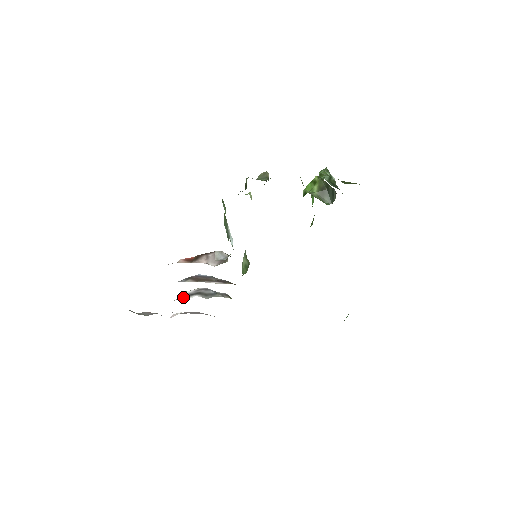
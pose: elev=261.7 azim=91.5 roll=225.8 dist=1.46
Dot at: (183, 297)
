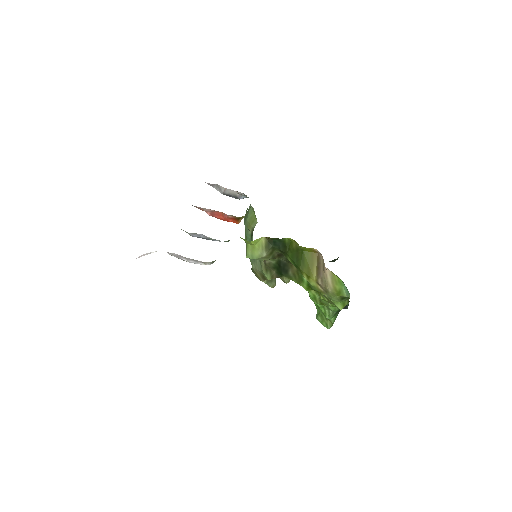
Dot at: occluded
